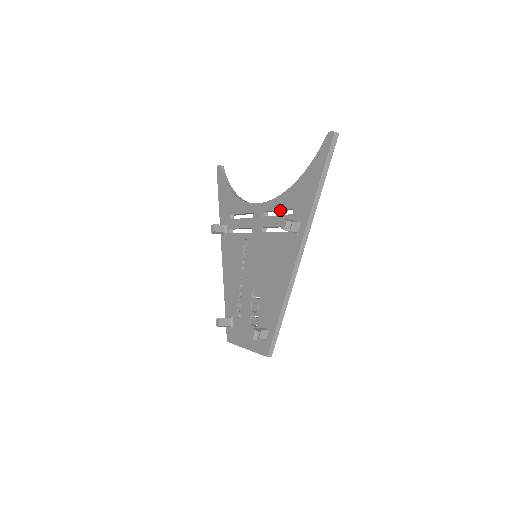
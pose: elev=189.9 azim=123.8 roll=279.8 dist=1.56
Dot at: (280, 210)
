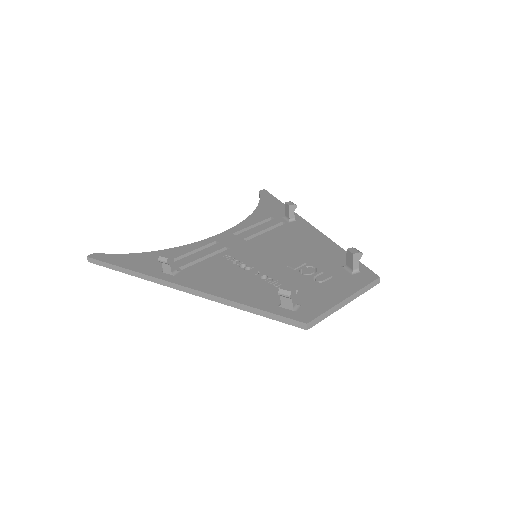
Dot at: (253, 227)
